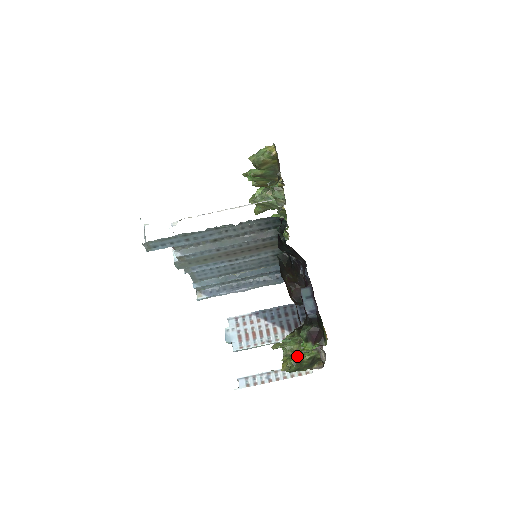
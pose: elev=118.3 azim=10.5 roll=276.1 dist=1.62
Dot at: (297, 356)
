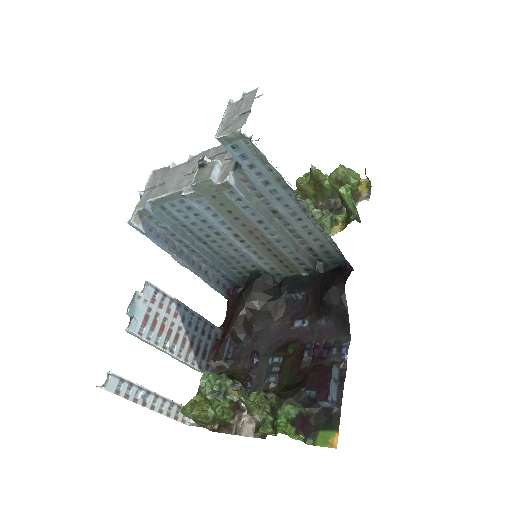
Dot at: (222, 409)
